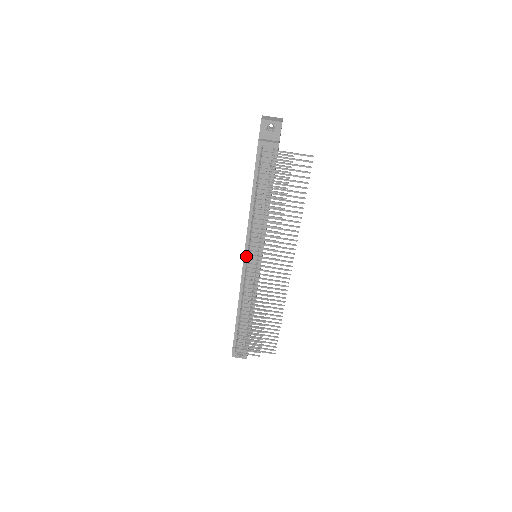
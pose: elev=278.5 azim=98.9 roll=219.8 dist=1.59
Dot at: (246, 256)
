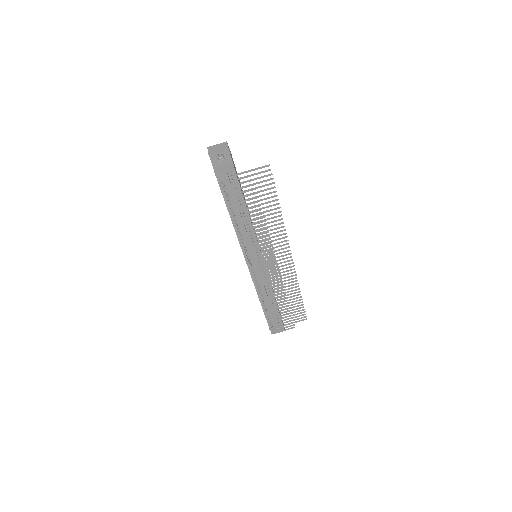
Dot at: (248, 262)
